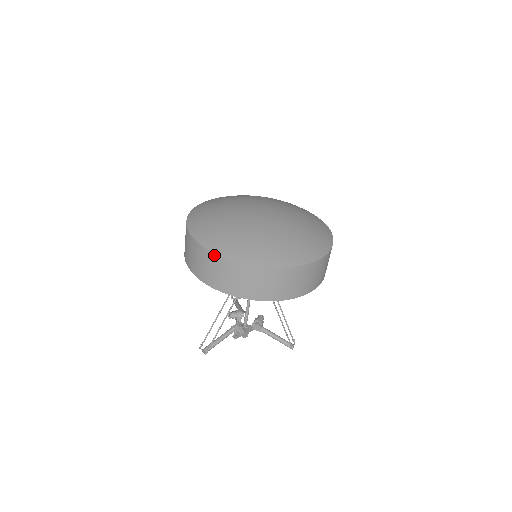
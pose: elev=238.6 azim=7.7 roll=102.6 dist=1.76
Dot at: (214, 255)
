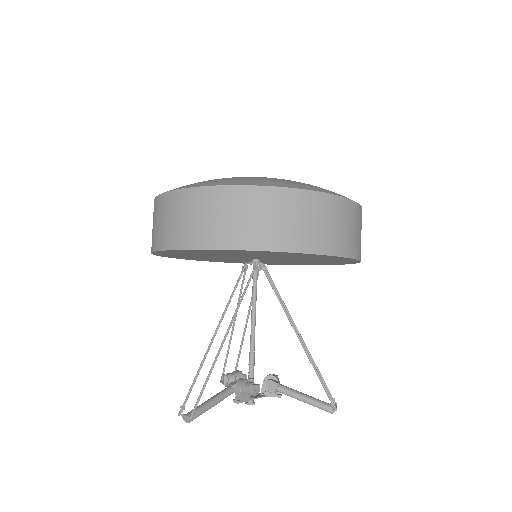
Dot at: (199, 190)
